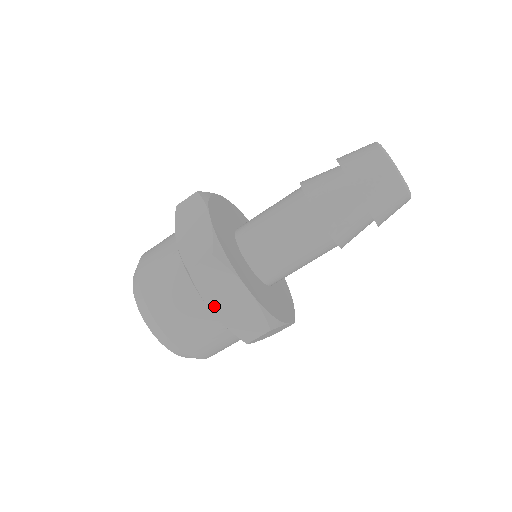
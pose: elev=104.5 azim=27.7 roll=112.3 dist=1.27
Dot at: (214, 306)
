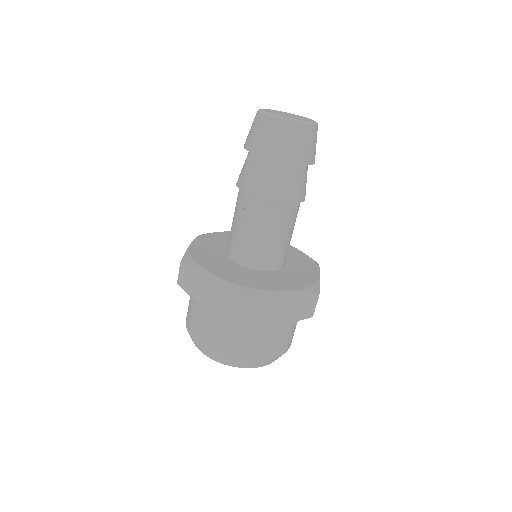
Dot at: (203, 301)
